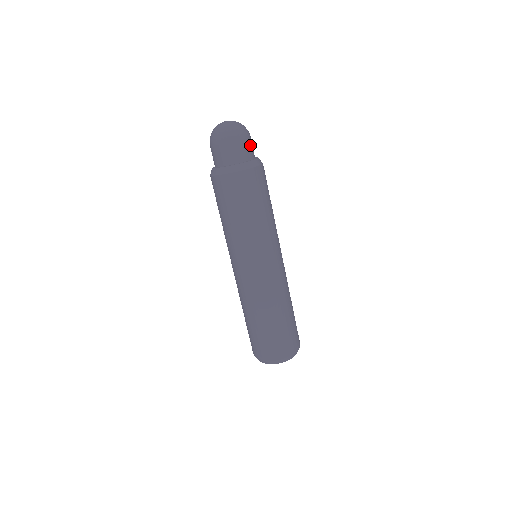
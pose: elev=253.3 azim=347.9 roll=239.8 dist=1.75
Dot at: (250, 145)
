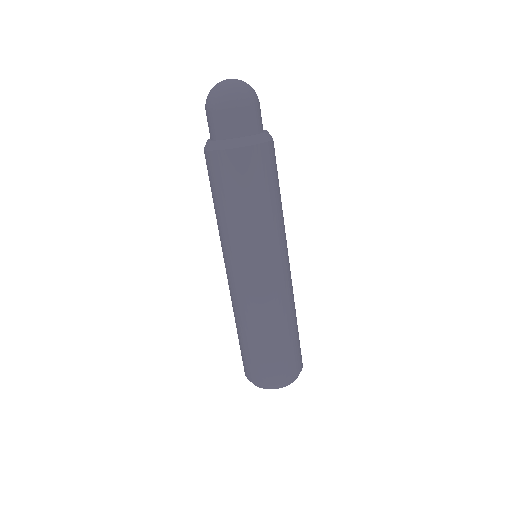
Dot at: (254, 114)
